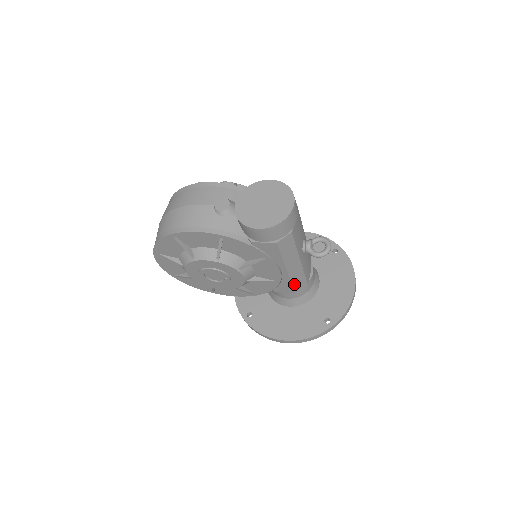
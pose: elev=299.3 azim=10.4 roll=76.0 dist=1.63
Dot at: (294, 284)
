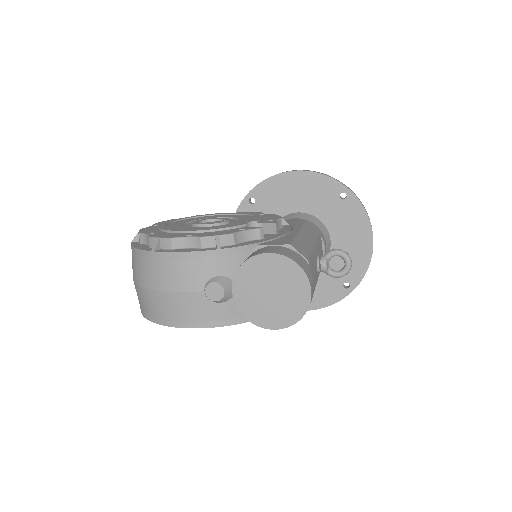
Dot at: occluded
